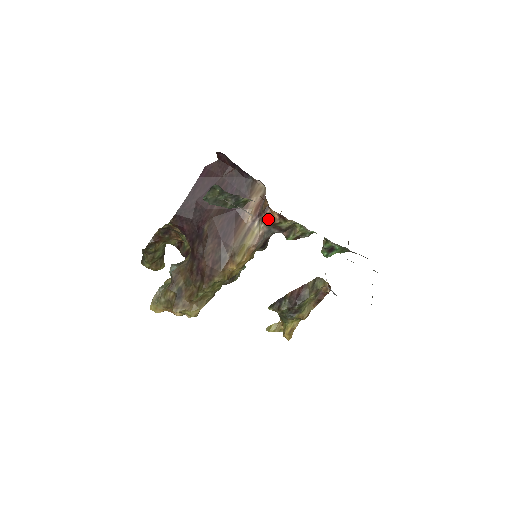
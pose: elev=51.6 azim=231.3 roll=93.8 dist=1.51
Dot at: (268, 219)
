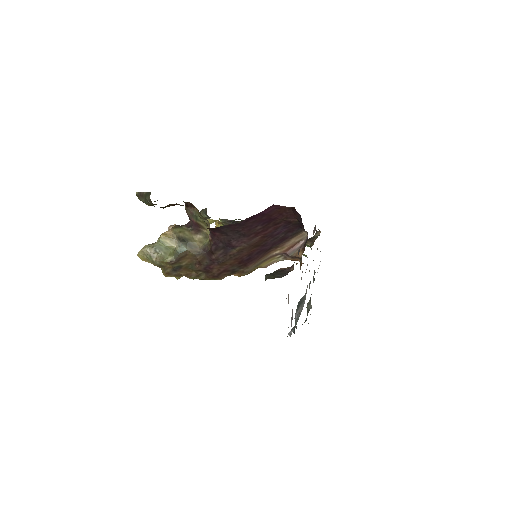
Dot at: occluded
